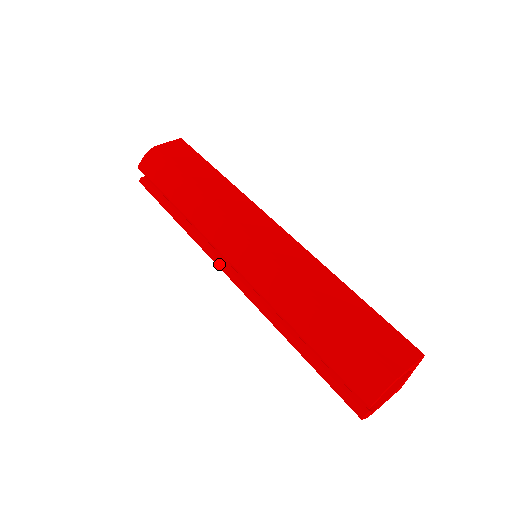
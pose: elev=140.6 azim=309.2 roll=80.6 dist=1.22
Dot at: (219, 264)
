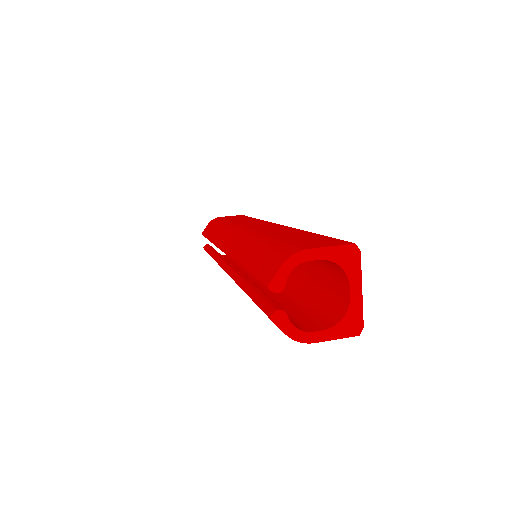
Dot at: (222, 264)
